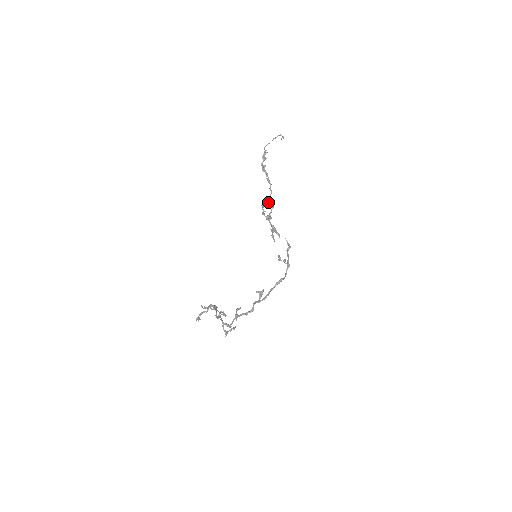
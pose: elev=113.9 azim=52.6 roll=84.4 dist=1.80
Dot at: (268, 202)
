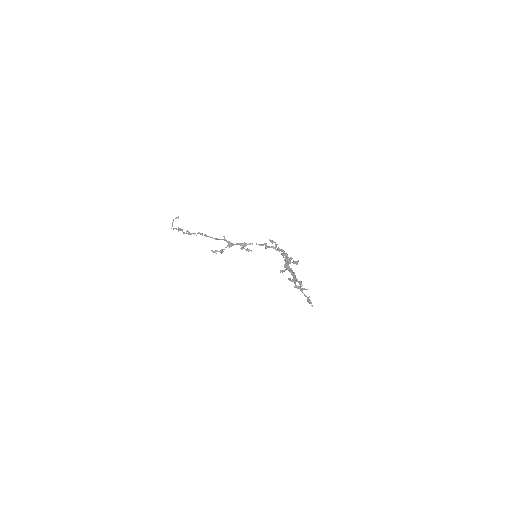
Dot at: occluded
